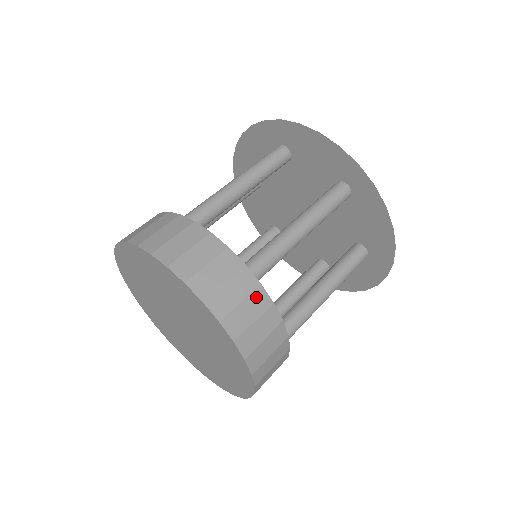
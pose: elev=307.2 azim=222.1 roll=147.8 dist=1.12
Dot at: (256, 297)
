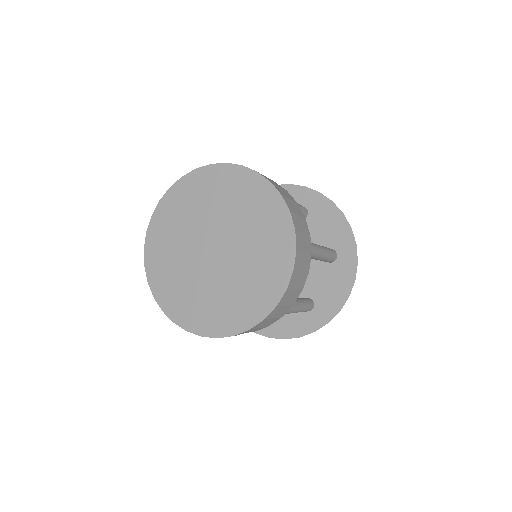
Dot at: (308, 258)
